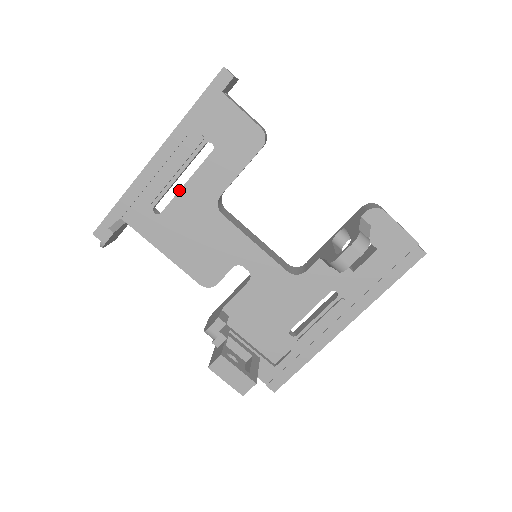
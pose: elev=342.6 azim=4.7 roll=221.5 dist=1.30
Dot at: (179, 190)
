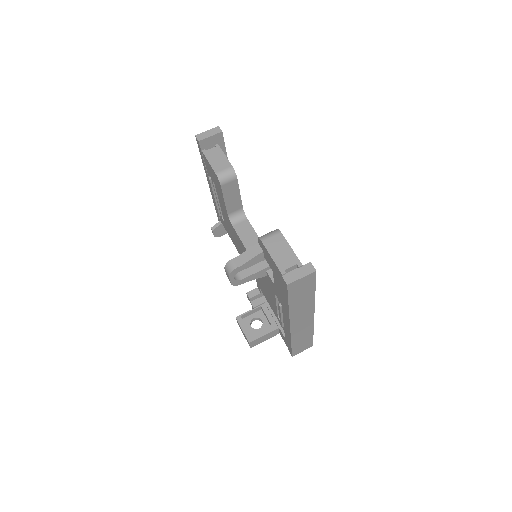
Dot at: (221, 208)
